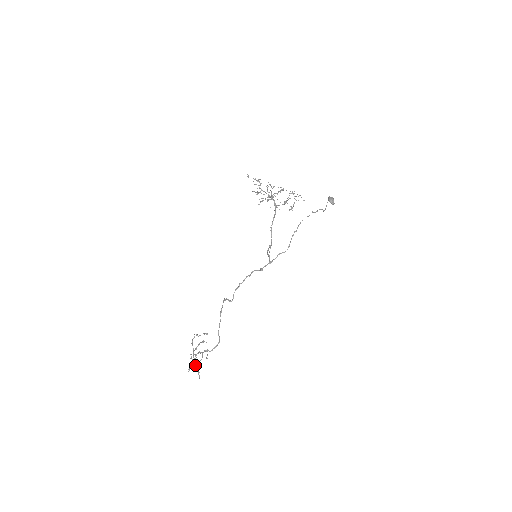
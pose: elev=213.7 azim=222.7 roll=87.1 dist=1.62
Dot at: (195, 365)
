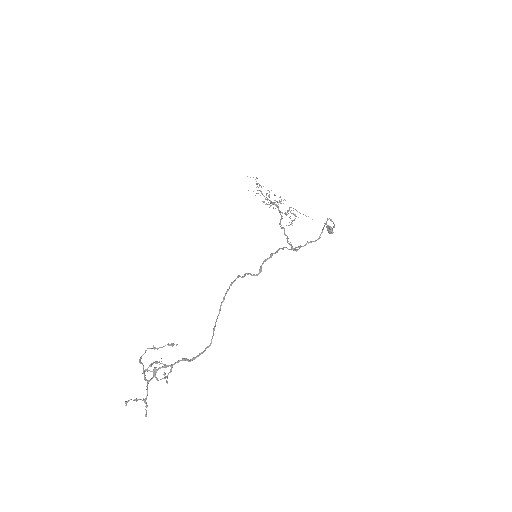
Dot at: (147, 389)
